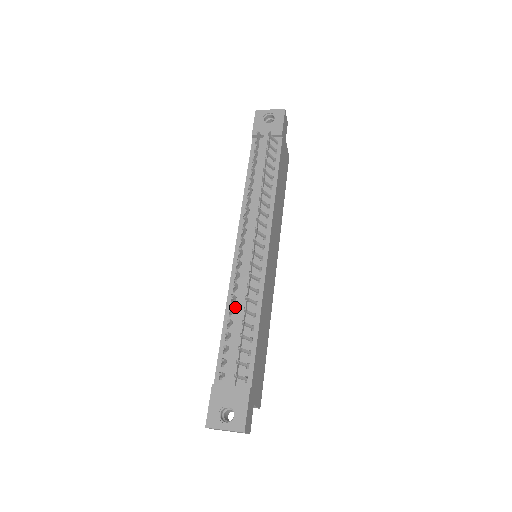
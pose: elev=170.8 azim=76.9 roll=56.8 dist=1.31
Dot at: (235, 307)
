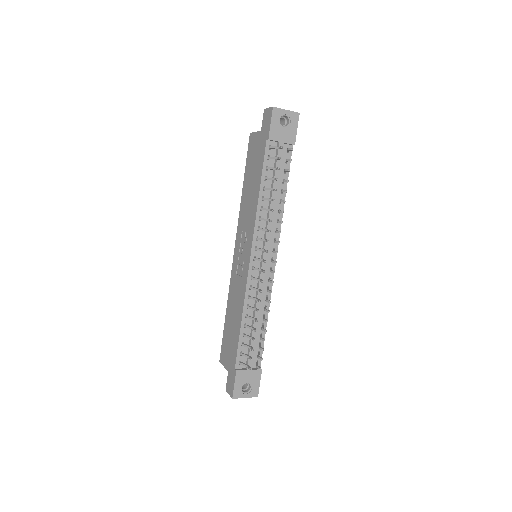
Dot at: (250, 311)
